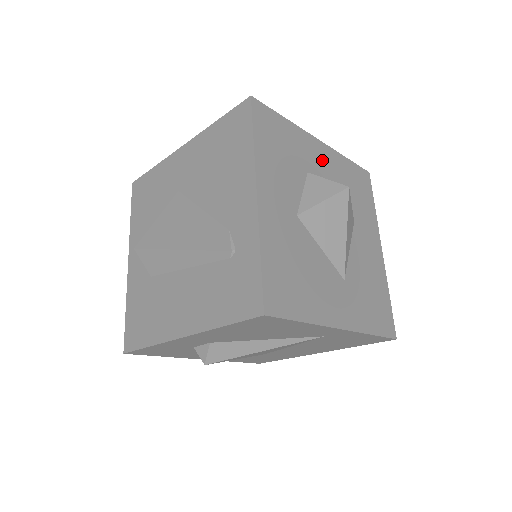
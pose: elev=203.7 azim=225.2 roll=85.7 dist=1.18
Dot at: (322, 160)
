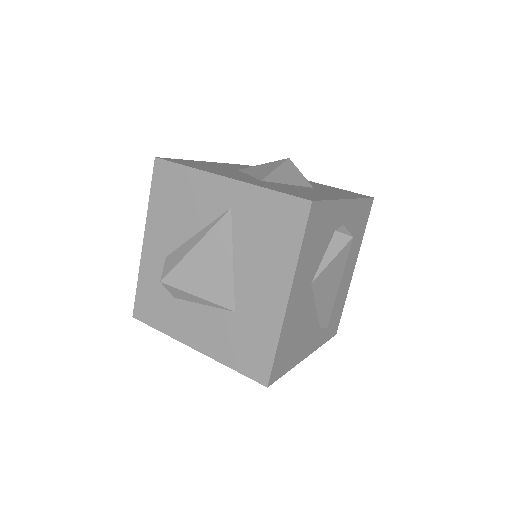
Dot at: occluded
